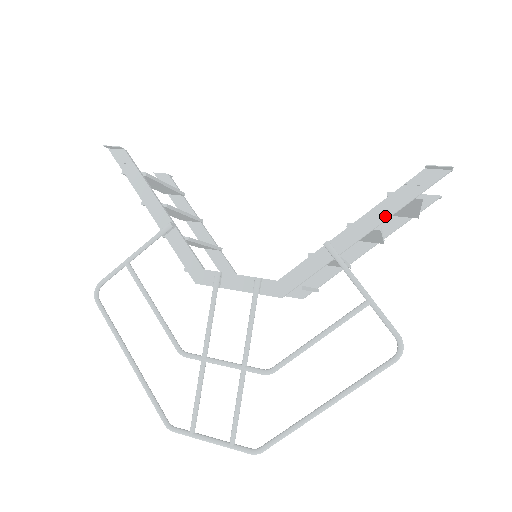
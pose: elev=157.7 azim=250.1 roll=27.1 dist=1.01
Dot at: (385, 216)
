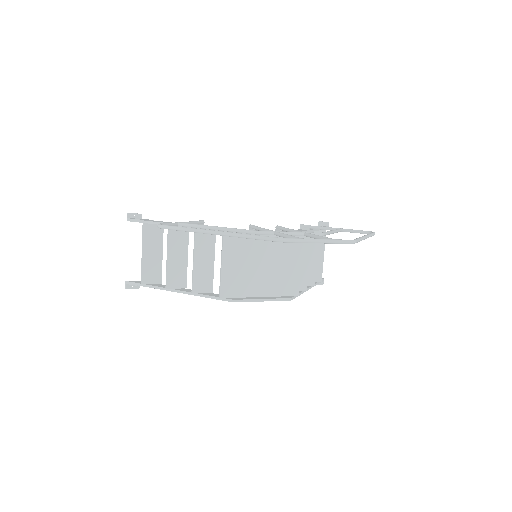
Dot at: occluded
